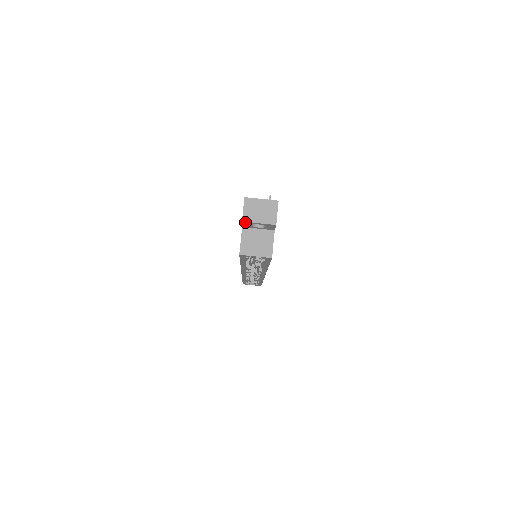
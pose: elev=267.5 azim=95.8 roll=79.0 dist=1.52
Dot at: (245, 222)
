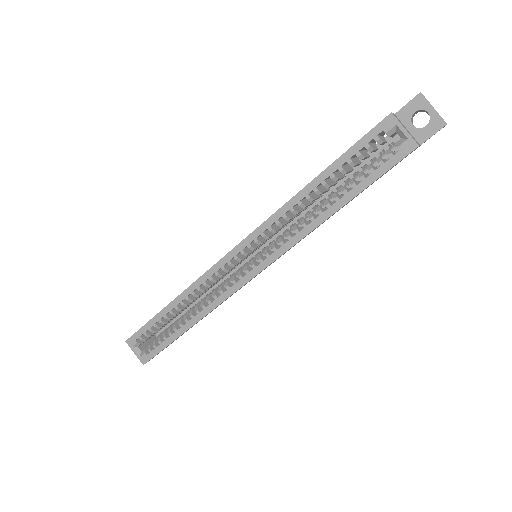
Dot at: (420, 97)
